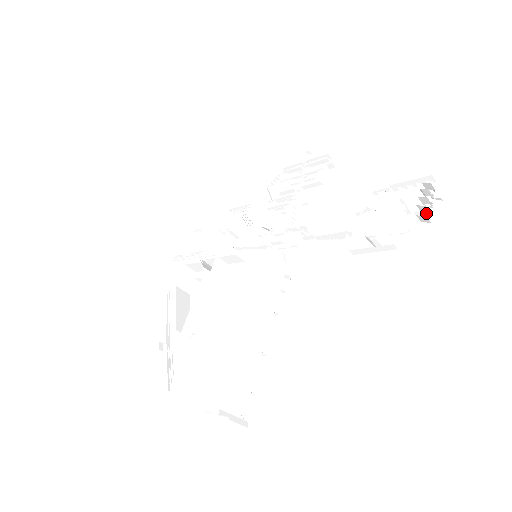
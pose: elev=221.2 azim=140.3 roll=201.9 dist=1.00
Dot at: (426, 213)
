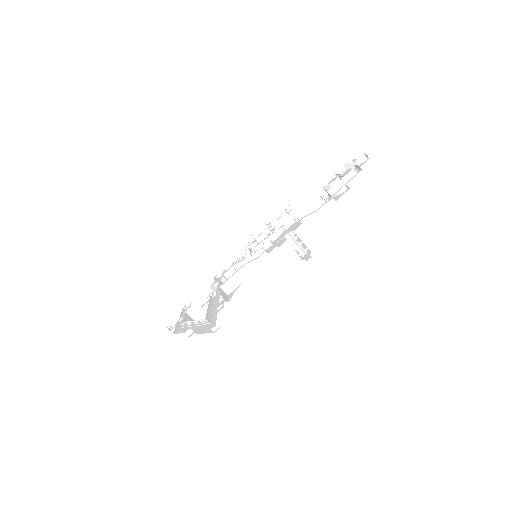
Dot at: (362, 161)
